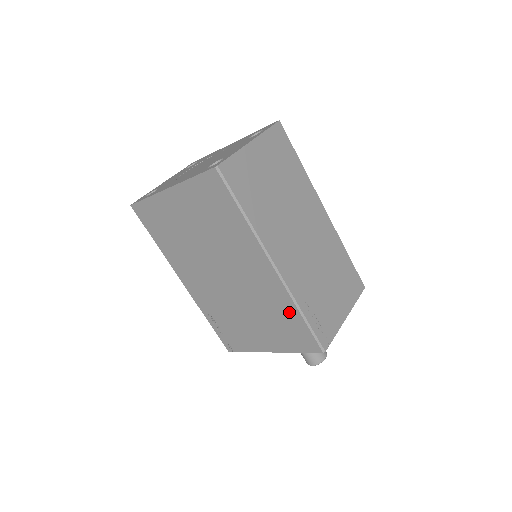
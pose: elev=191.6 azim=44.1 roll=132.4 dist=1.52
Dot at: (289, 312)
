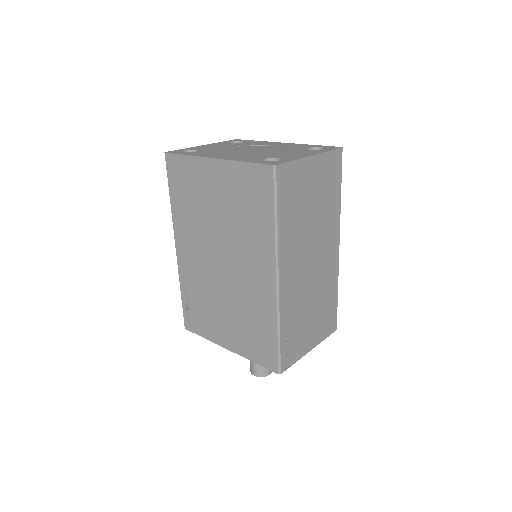
Dot at: (267, 324)
